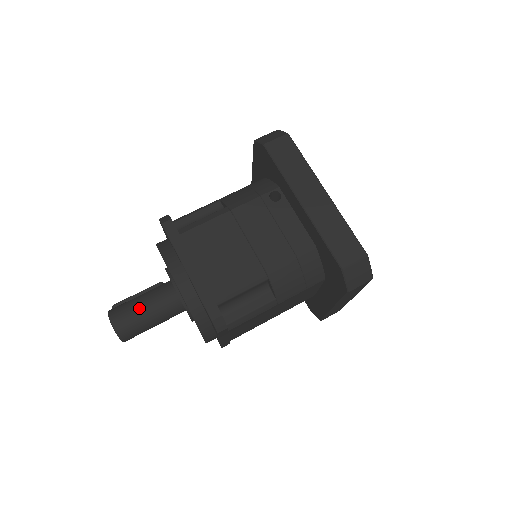
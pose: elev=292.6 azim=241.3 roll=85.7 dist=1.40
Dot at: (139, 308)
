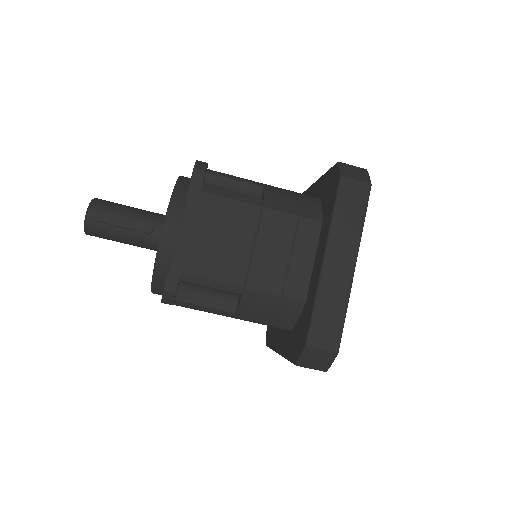
Dot at: occluded
